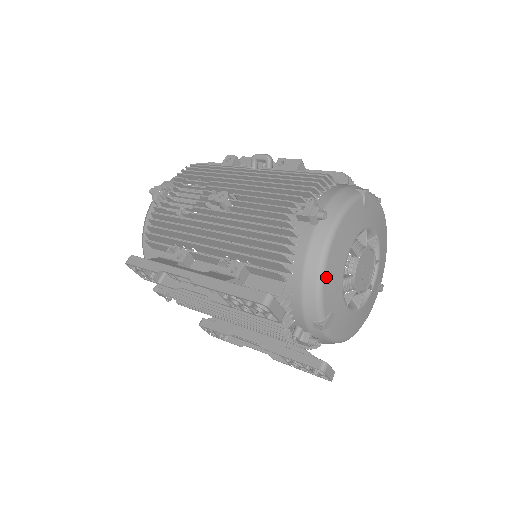
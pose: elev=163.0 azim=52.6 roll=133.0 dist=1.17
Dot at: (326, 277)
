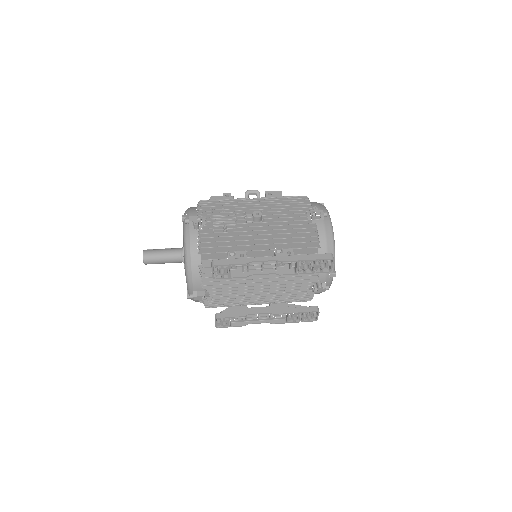
Dot at: occluded
